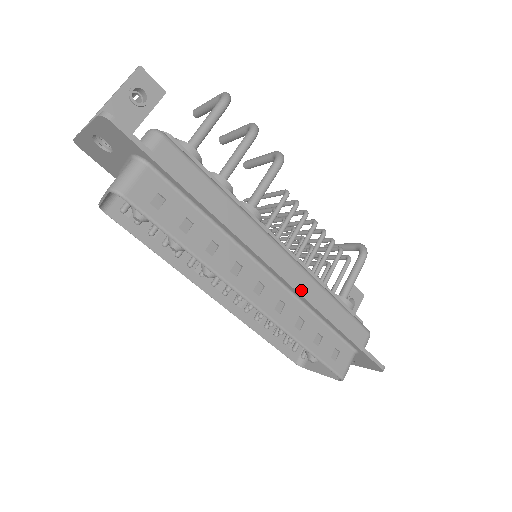
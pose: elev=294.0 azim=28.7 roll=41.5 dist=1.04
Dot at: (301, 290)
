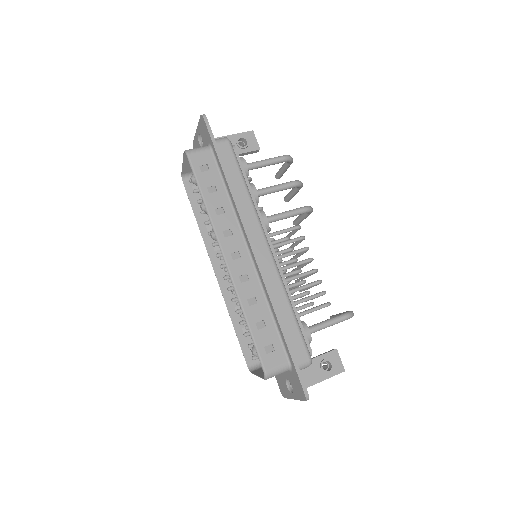
Dot at: (264, 275)
